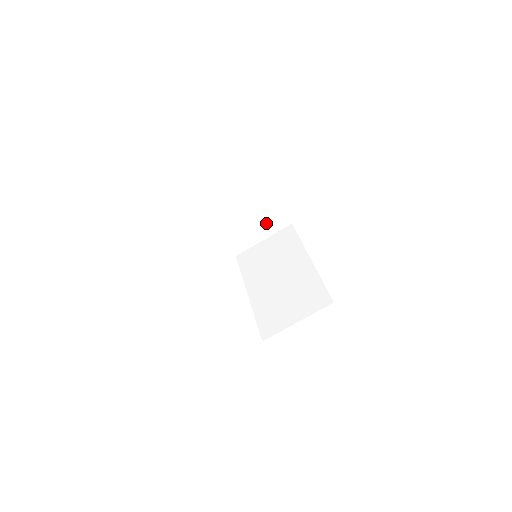
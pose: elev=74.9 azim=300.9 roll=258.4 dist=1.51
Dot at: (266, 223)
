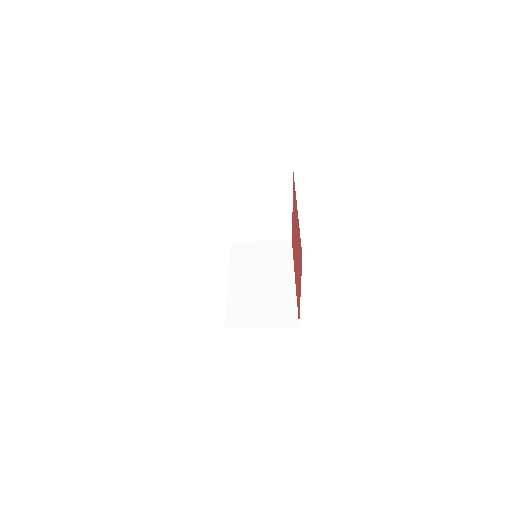
Dot at: (272, 229)
